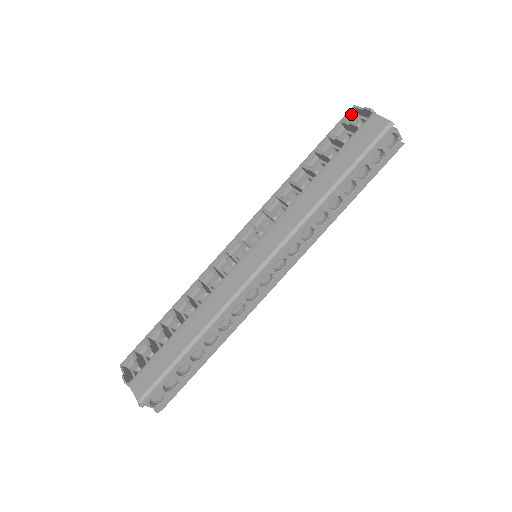
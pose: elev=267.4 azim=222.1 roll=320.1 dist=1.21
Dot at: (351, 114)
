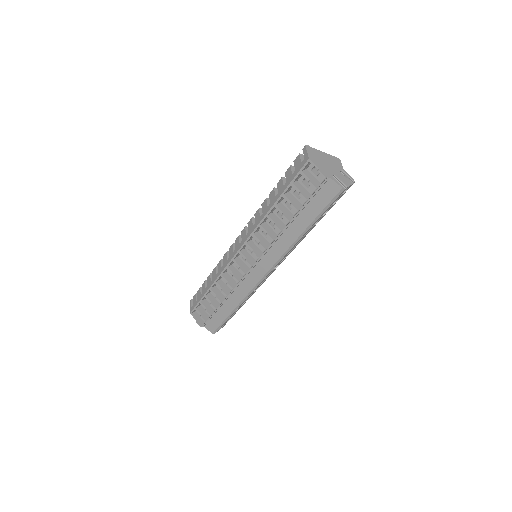
Dot at: (307, 164)
